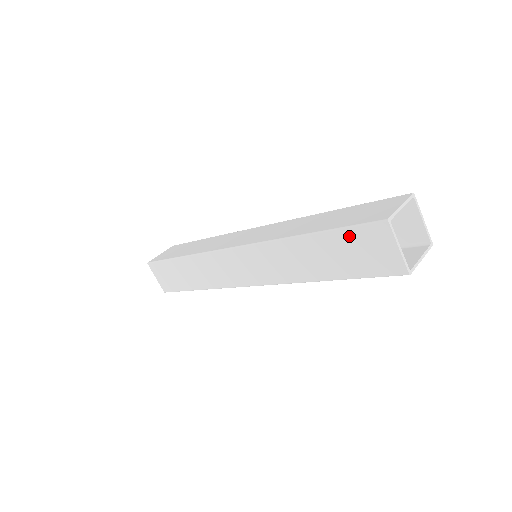
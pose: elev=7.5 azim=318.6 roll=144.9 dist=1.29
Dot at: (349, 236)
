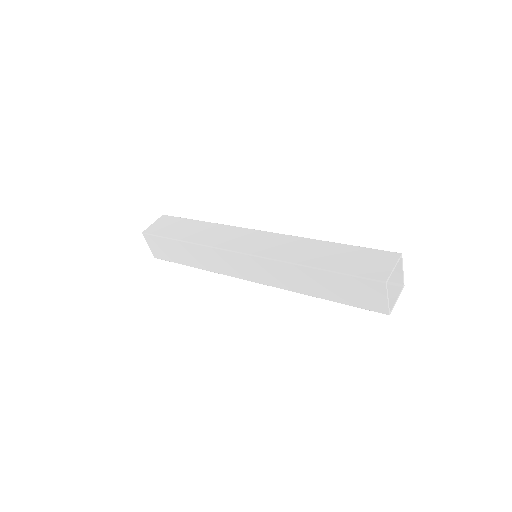
Dot at: (351, 281)
